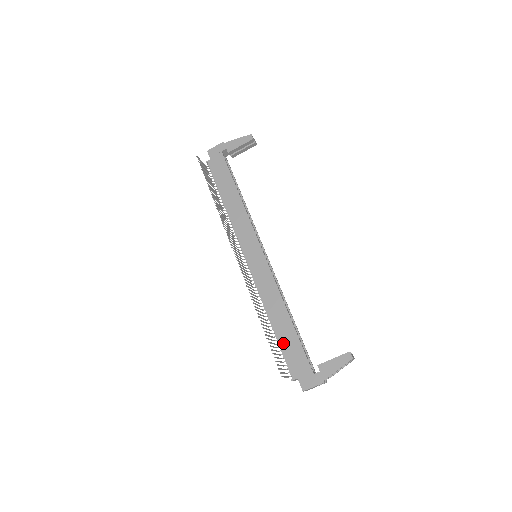
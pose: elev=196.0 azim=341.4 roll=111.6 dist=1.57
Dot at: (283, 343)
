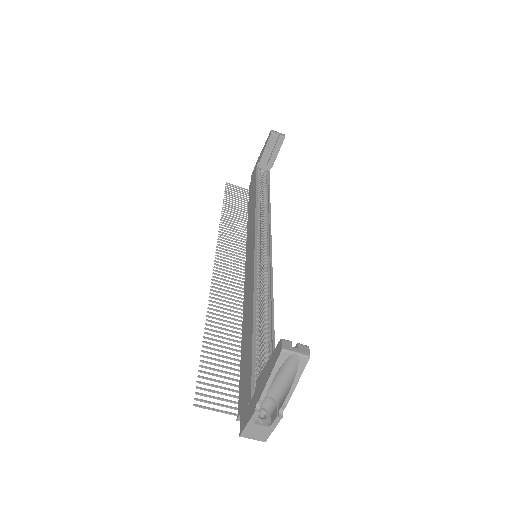
Dot at: (242, 360)
